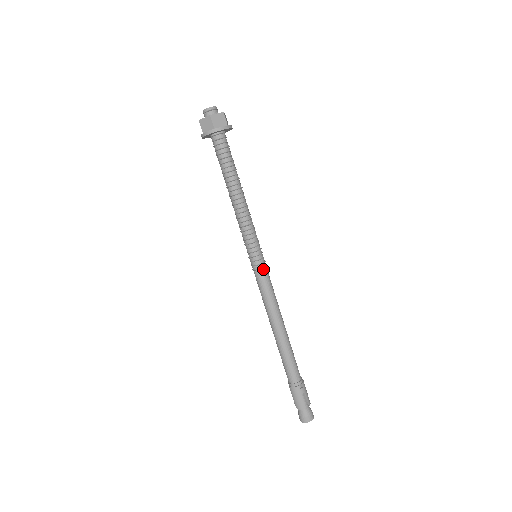
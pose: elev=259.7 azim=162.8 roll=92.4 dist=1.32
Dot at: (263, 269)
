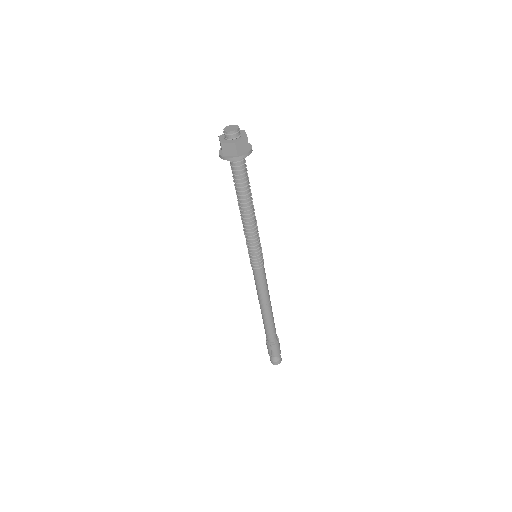
Dot at: (256, 269)
